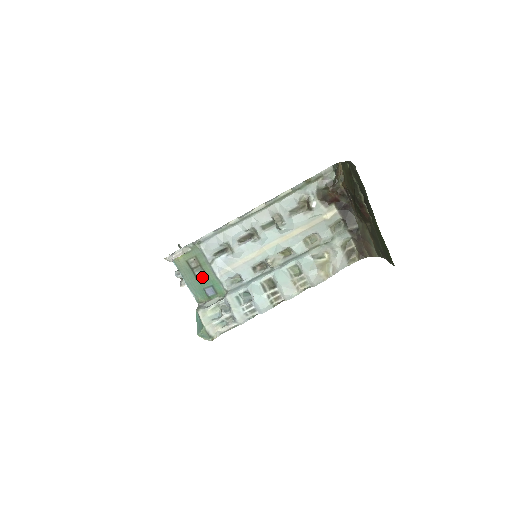
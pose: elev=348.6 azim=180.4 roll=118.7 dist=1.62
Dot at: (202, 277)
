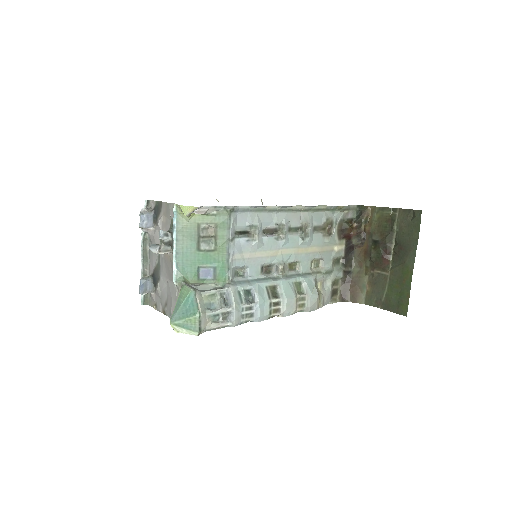
Dot at: (208, 252)
